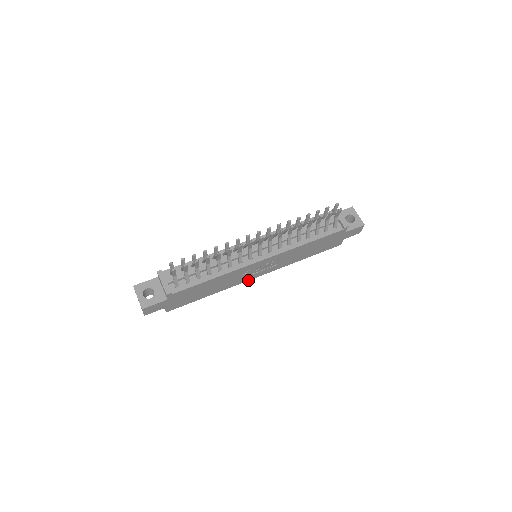
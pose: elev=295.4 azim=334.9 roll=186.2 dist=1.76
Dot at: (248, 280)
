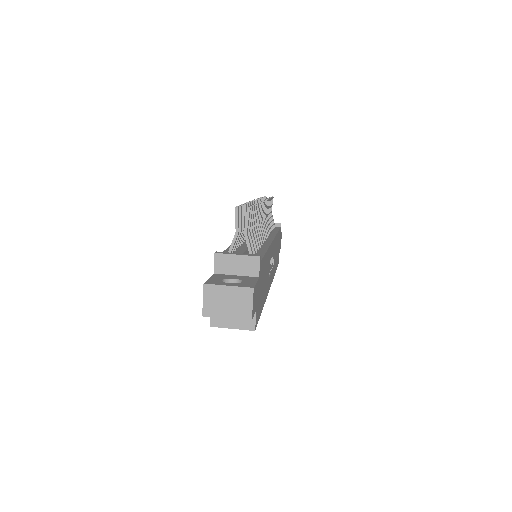
Dot at: occluded
